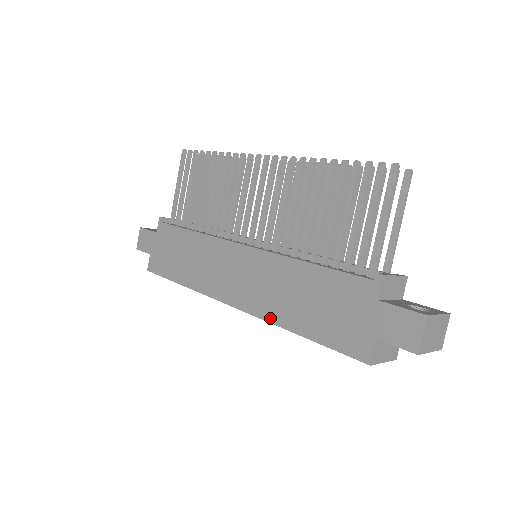
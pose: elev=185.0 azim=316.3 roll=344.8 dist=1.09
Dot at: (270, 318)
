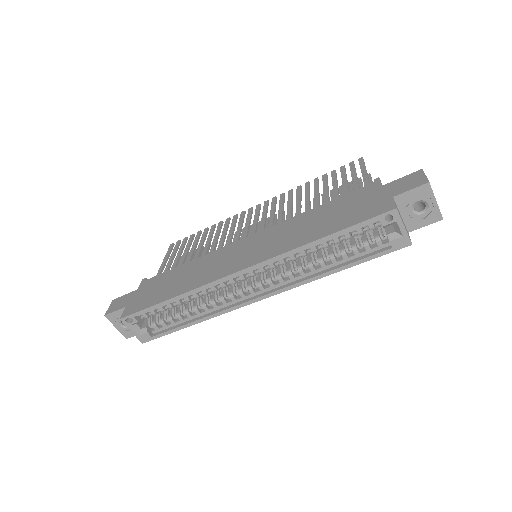
Dot at: (288, 249)
